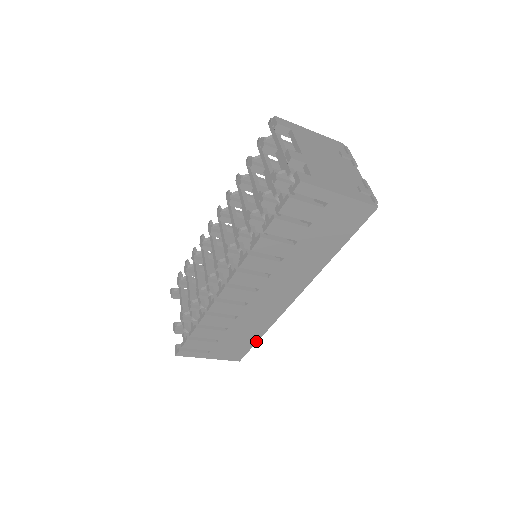
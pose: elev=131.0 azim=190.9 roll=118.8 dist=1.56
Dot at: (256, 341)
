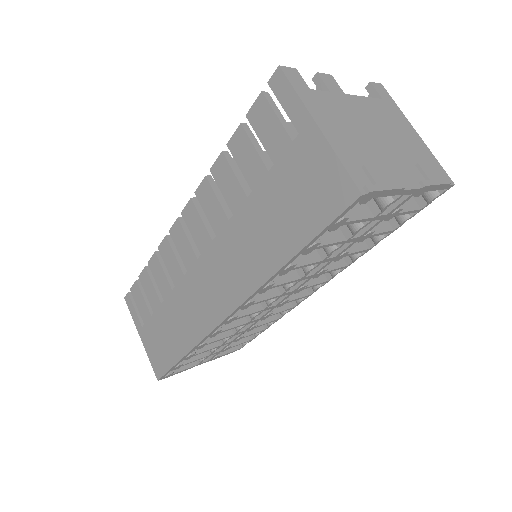
Dot at: (178, 360)
